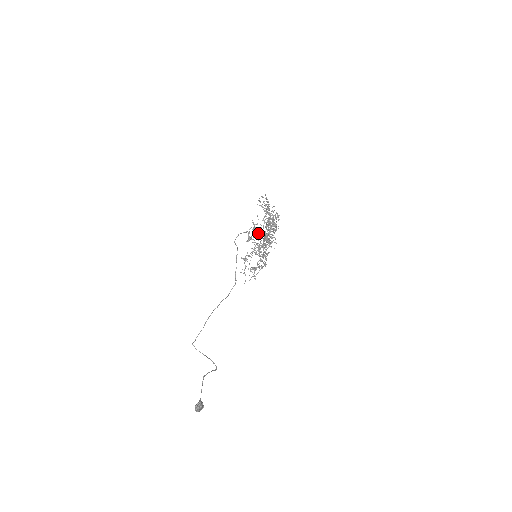
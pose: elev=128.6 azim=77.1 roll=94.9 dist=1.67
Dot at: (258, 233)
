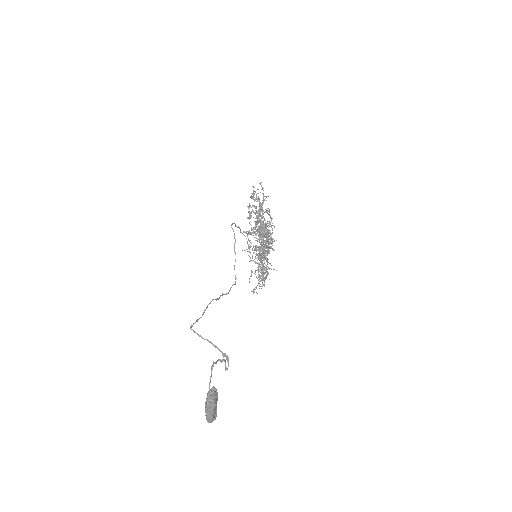
Dot at: (259, 211)
